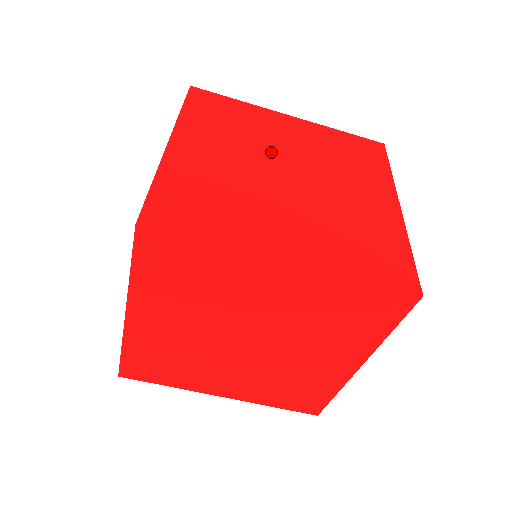
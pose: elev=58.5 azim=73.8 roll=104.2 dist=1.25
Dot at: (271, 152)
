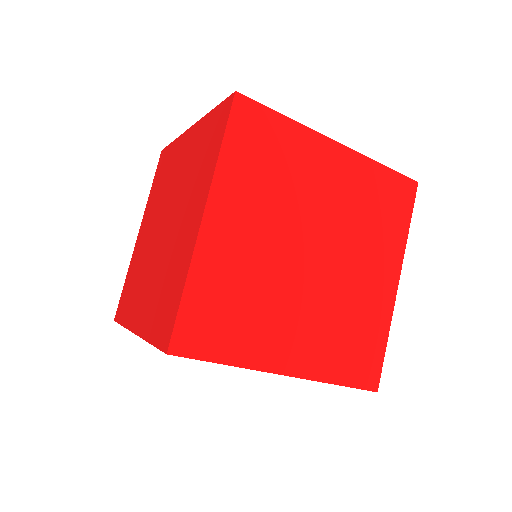
Dot at: (303, 218)
